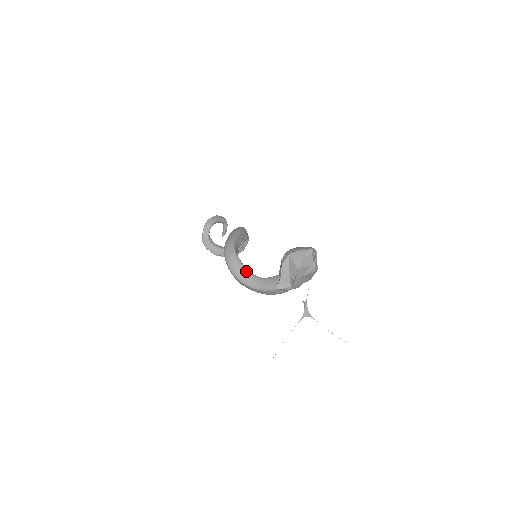
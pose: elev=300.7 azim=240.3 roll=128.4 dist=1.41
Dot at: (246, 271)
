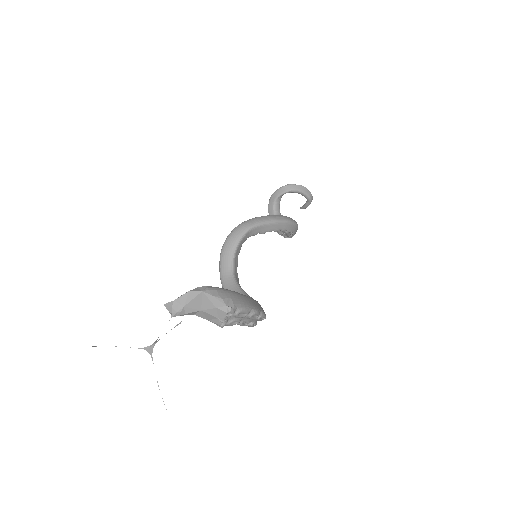
Dot at: (231, 258)
